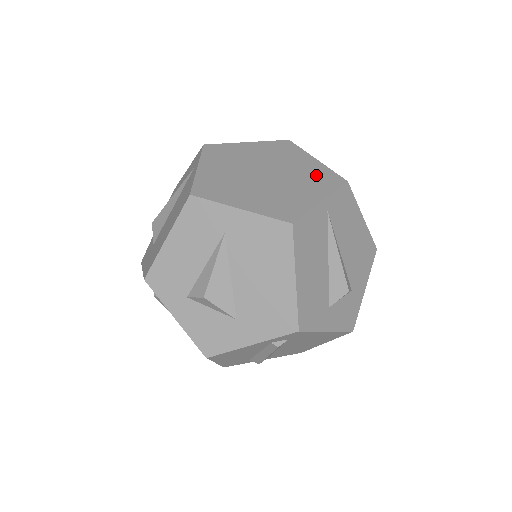
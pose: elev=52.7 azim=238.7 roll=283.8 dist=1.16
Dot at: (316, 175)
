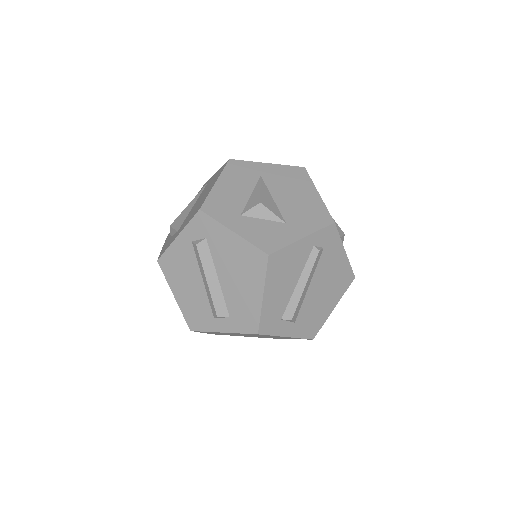
Dot at: occluded
